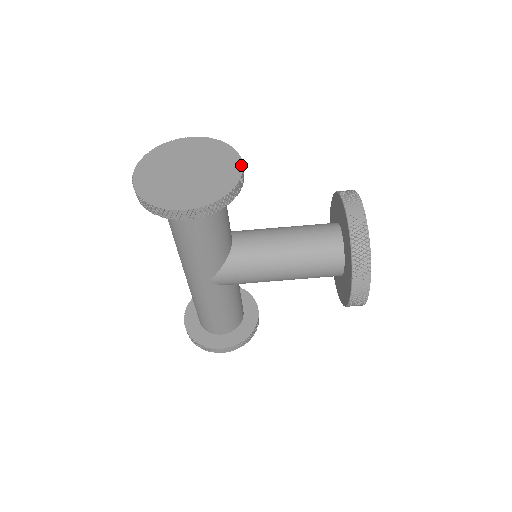
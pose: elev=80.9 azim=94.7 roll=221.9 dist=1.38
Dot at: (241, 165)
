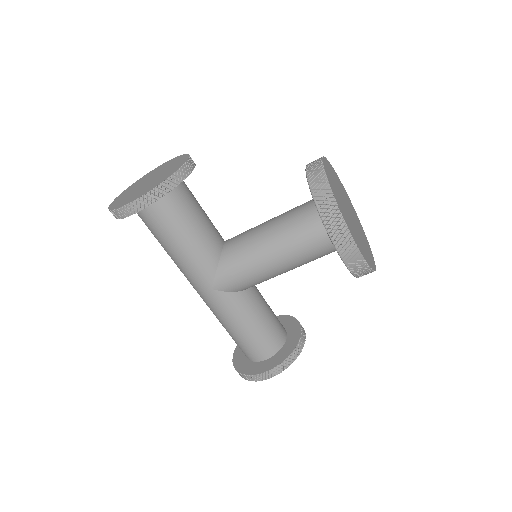
Dot at: (186, 159)
